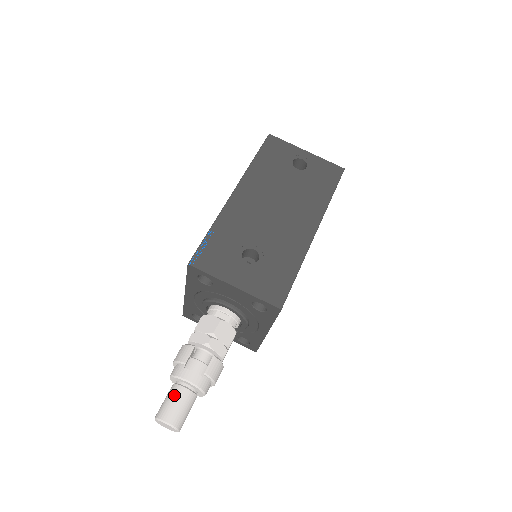
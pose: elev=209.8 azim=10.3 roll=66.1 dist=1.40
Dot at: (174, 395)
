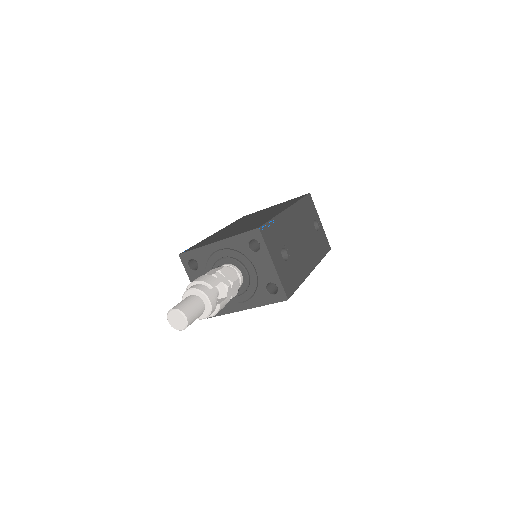
Dot at: (195, 303)
